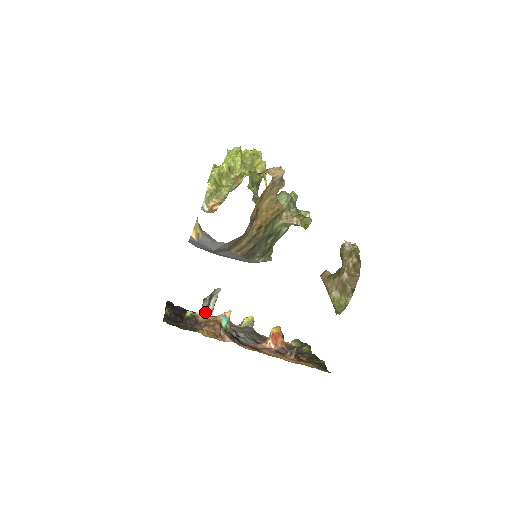
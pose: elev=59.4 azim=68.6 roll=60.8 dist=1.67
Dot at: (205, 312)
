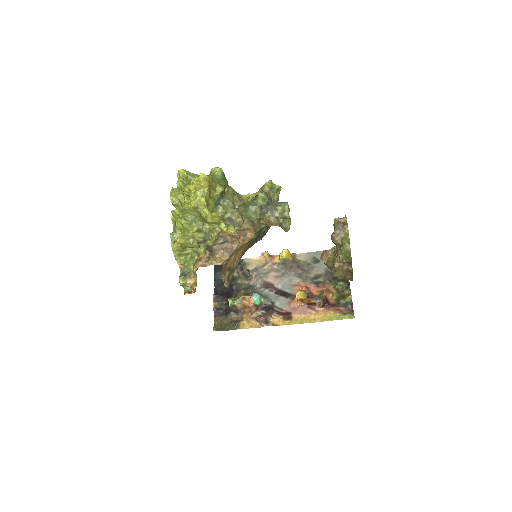
Dot at: (244, 276)
